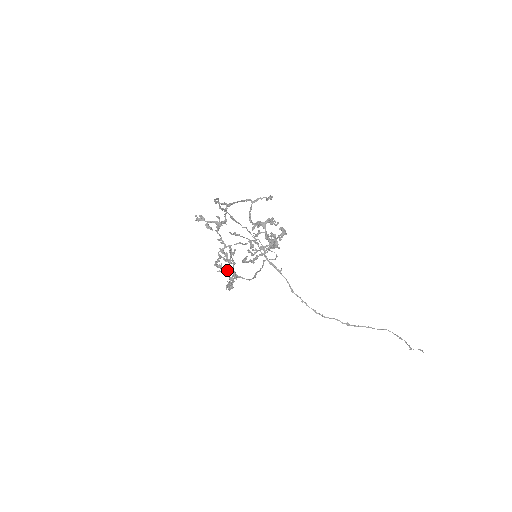
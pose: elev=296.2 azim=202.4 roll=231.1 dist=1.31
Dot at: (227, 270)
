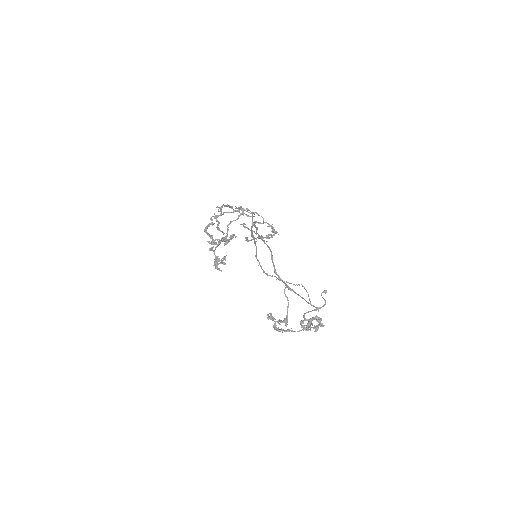
Dot at: (215, 240)
